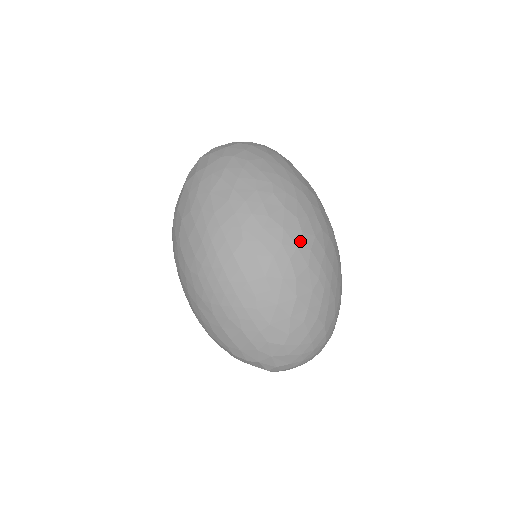
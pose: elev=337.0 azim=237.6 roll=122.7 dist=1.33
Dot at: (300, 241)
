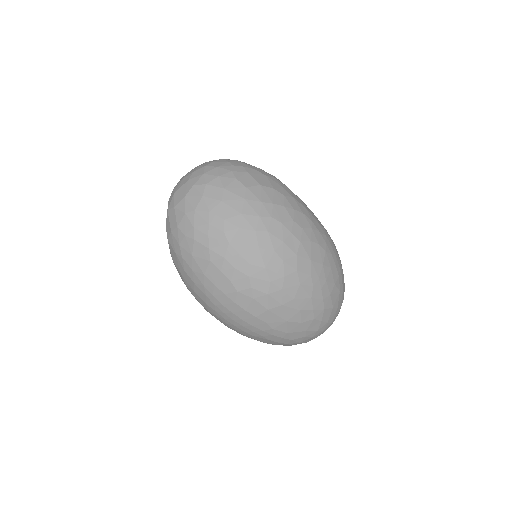
Dot at: (284, 270)
